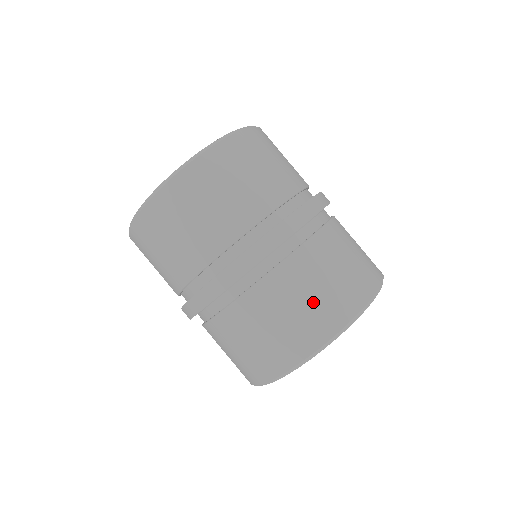
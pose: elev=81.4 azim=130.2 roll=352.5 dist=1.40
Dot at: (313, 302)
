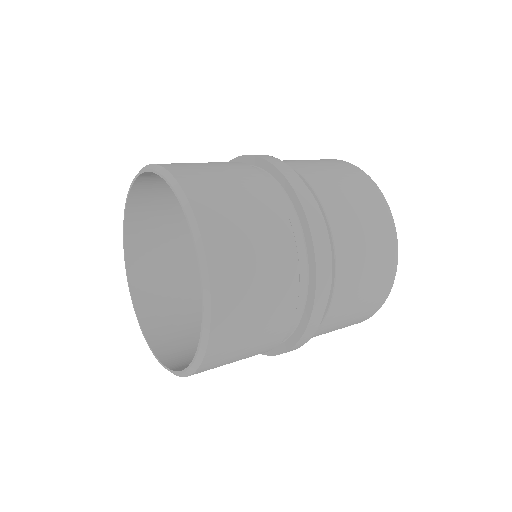
Dot at: (361, 308)
